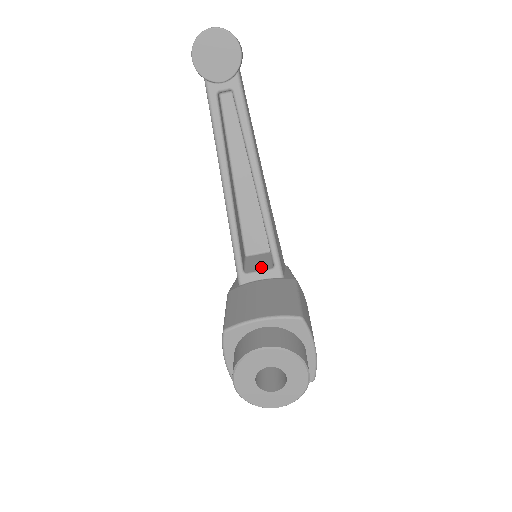
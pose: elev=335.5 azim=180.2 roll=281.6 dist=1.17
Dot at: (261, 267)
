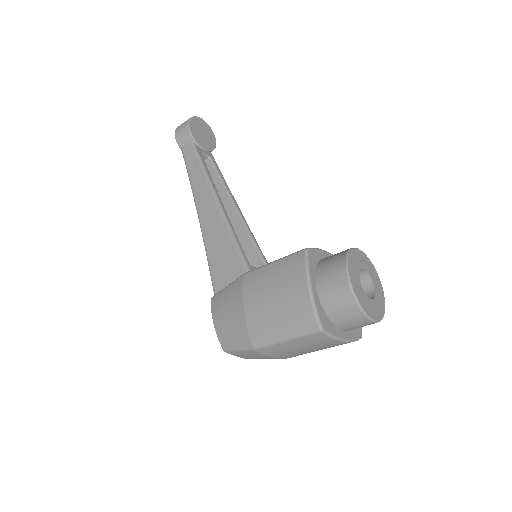
Dot at: occluded
